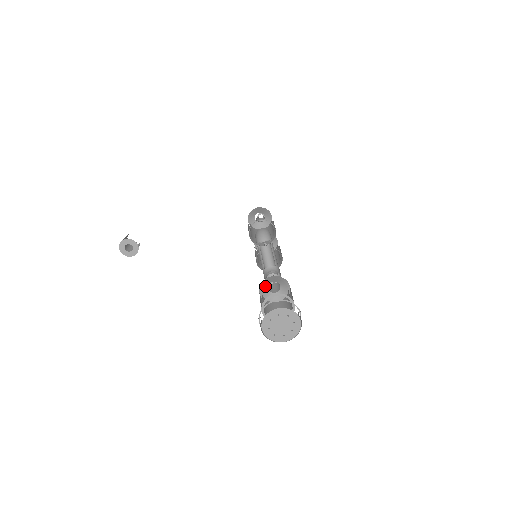
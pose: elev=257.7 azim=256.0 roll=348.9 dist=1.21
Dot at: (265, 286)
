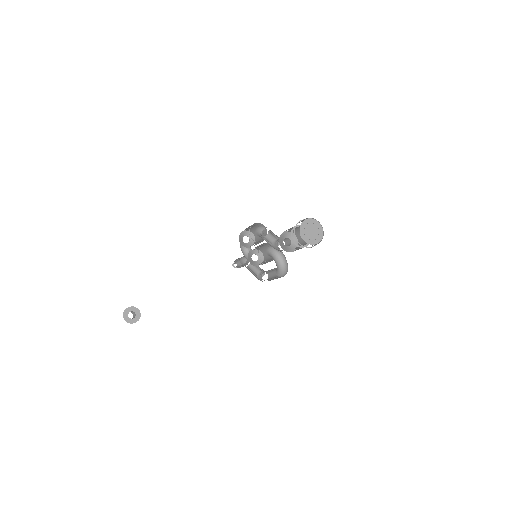
Dot at: (282, 241)
